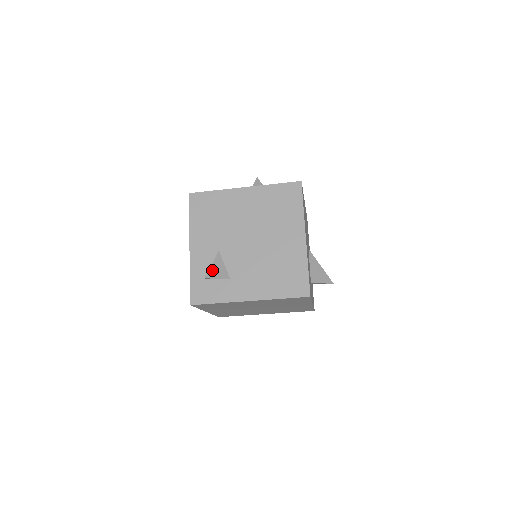
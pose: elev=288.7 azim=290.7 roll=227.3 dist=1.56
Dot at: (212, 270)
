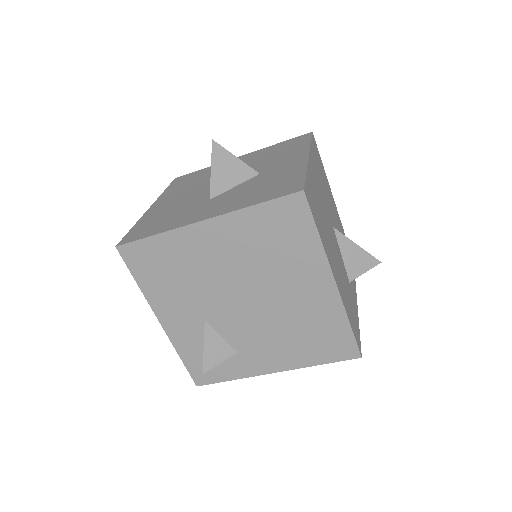
Dot at: (207, 356)
